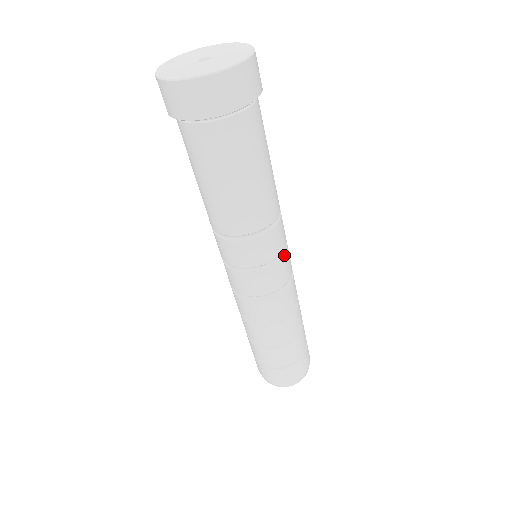
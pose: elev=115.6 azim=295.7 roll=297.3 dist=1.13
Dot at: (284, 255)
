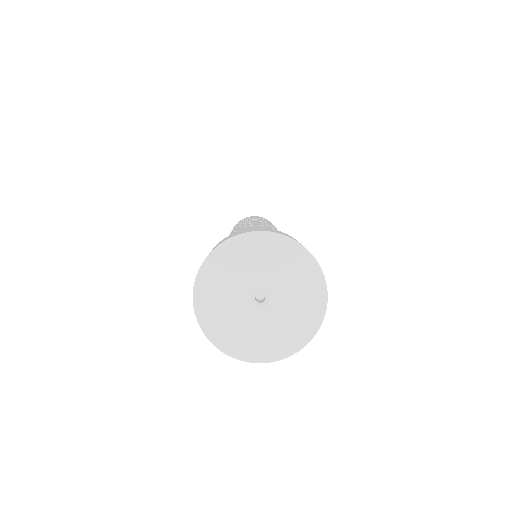
Dot at: occluded
